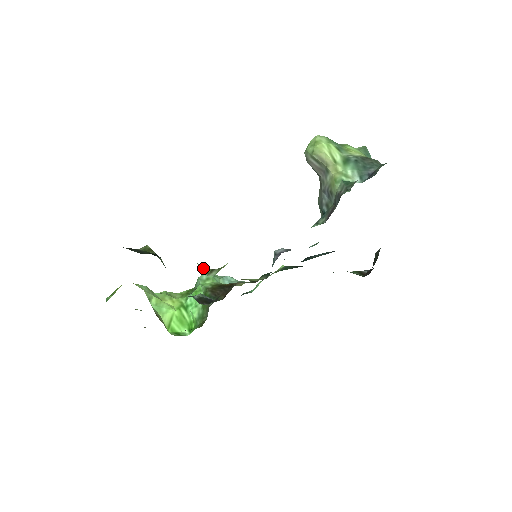
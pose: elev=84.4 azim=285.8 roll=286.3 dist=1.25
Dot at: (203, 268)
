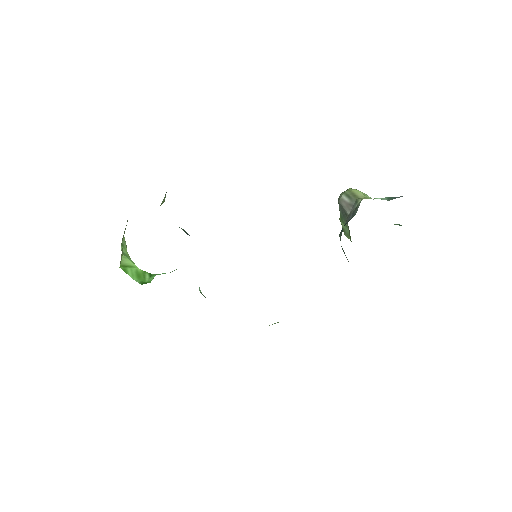
Dot at: occluded
